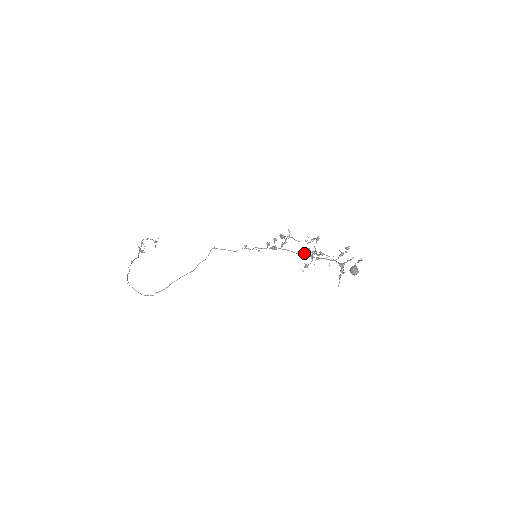
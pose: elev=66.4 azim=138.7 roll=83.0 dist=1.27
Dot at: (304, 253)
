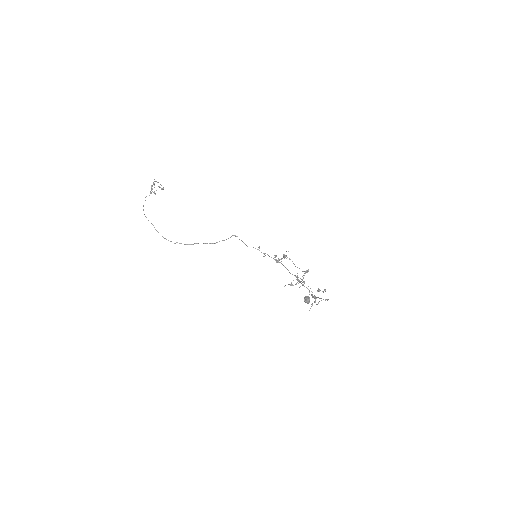
Dot at: occluded
